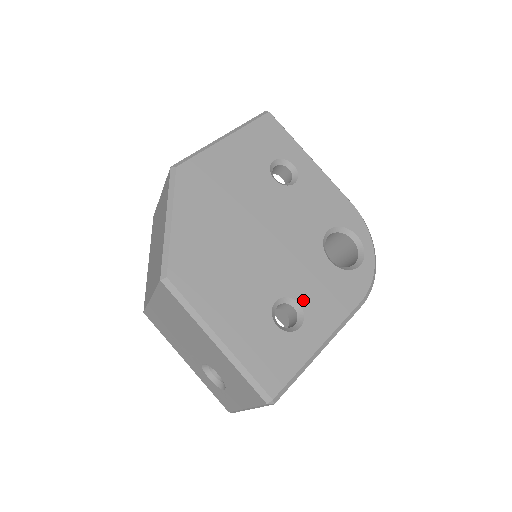
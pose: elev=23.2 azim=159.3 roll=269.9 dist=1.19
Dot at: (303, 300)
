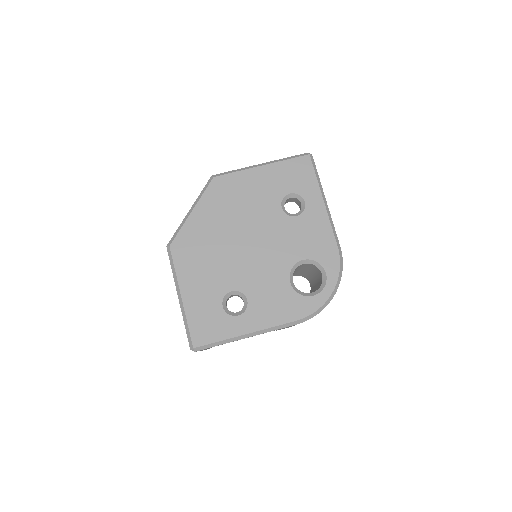
Dot at: (252, 299)
